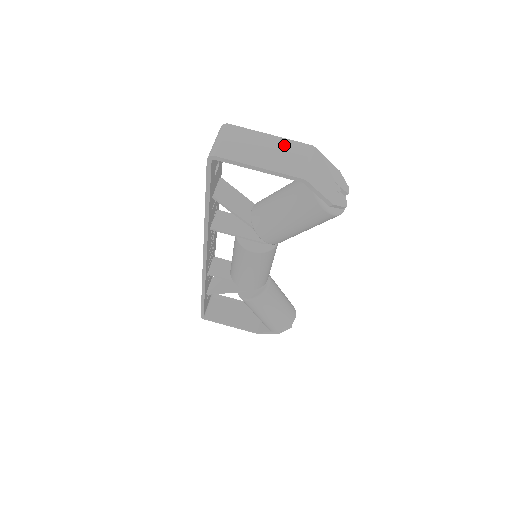
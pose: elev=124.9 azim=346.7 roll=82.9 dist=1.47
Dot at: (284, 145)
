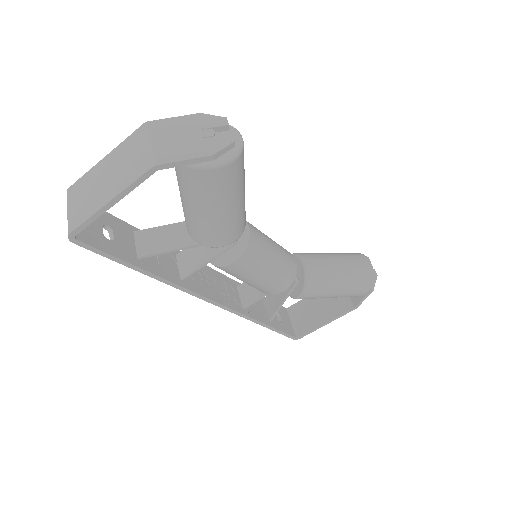
Dot at: (120, 153)
